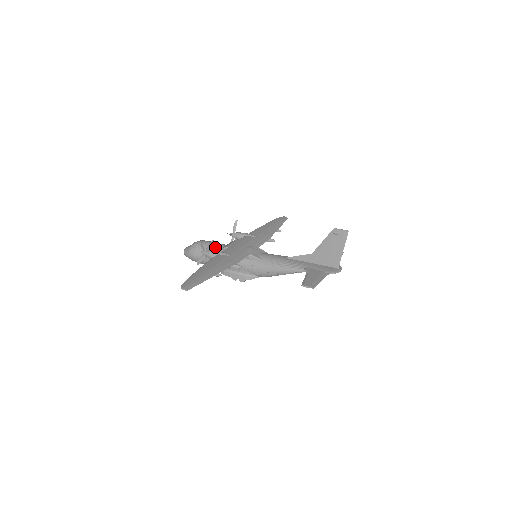
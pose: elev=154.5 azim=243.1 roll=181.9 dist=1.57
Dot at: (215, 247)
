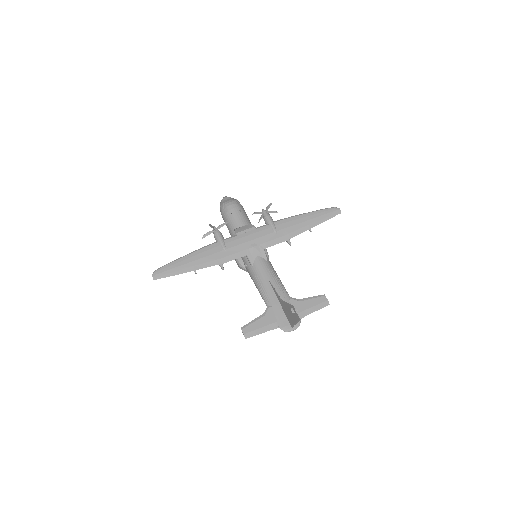
Dot at: (234, 222)
